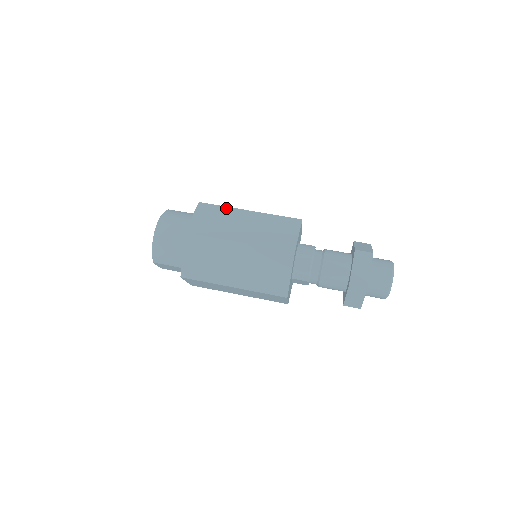
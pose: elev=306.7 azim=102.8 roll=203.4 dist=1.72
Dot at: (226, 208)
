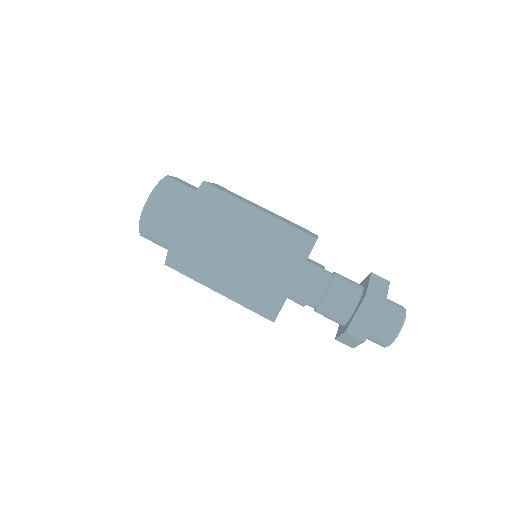
Dot at: (232, 199)
